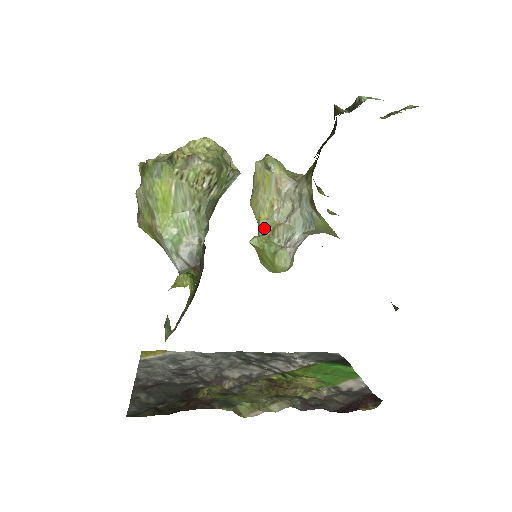
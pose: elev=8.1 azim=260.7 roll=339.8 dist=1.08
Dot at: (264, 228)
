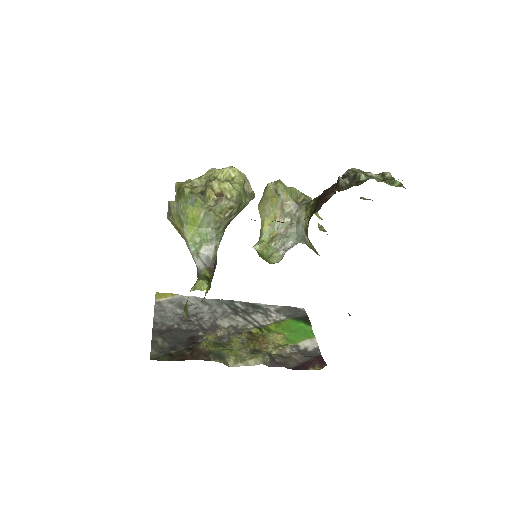
Dot at: (266, 234)
